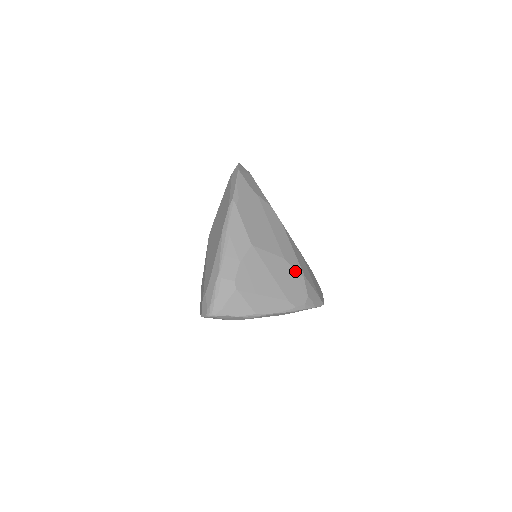
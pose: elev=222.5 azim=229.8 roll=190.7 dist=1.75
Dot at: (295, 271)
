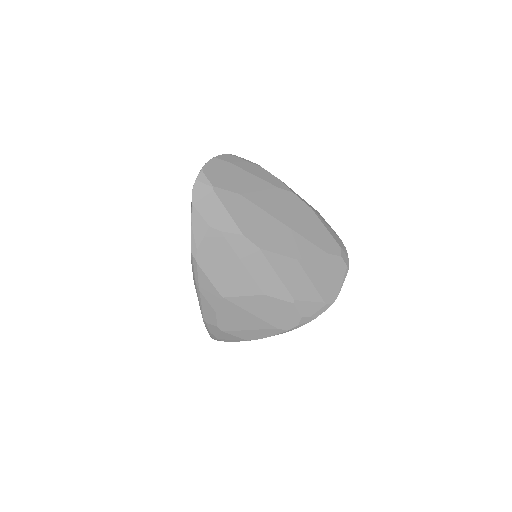
Dot at: (281, 301)
